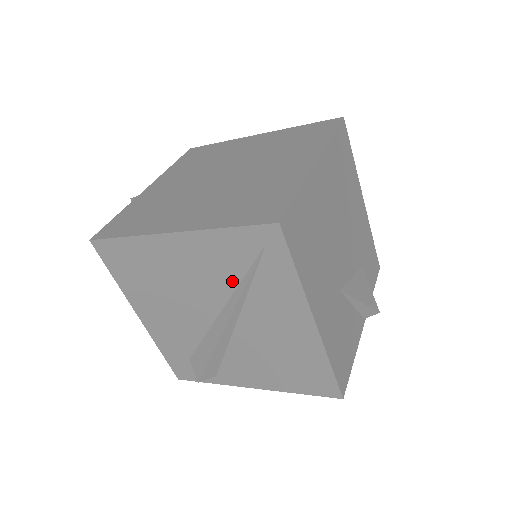
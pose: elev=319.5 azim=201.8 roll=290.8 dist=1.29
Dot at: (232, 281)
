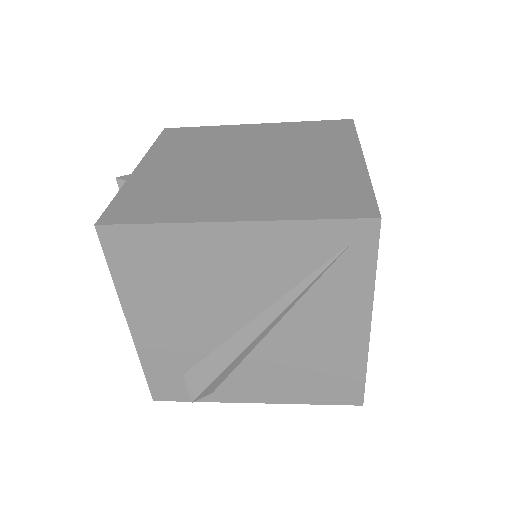
Dot at: (289, 281)
